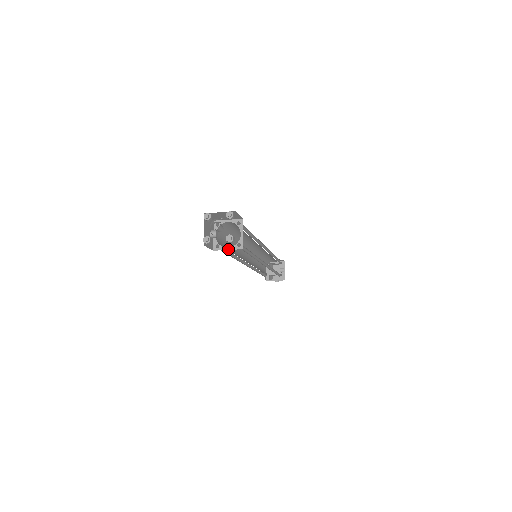
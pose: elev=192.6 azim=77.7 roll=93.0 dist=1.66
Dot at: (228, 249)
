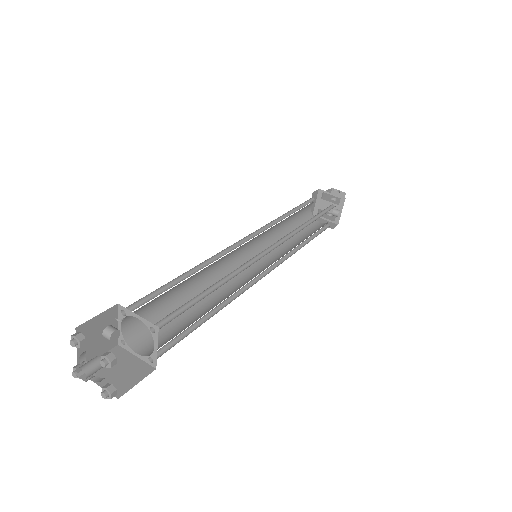
Dot at: (136, 355)
